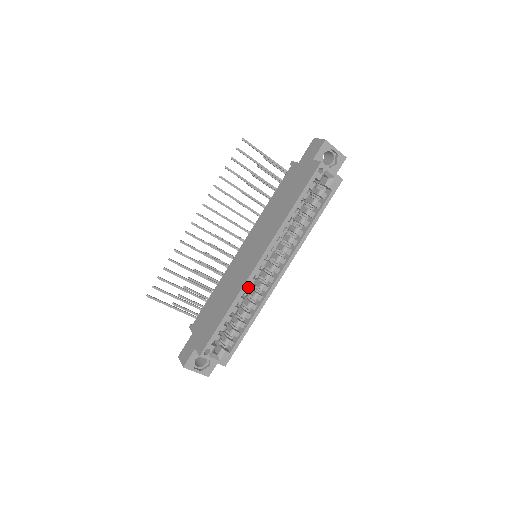
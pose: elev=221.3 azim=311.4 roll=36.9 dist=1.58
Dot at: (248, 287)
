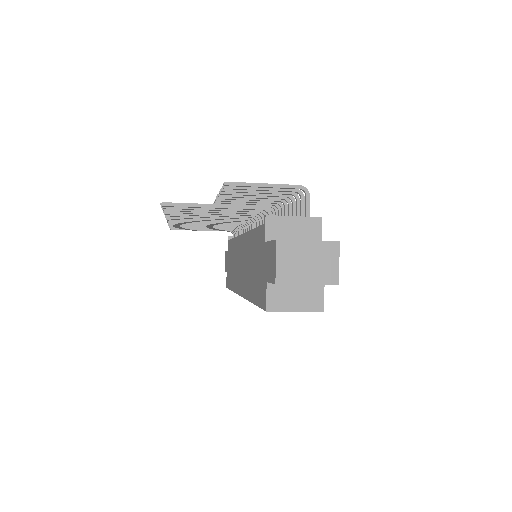
Dot at: occluded
